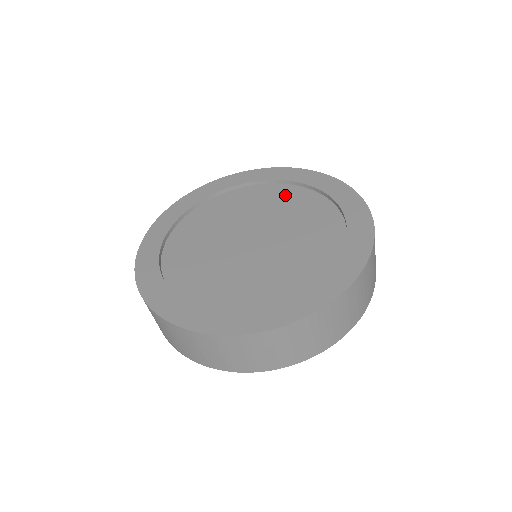
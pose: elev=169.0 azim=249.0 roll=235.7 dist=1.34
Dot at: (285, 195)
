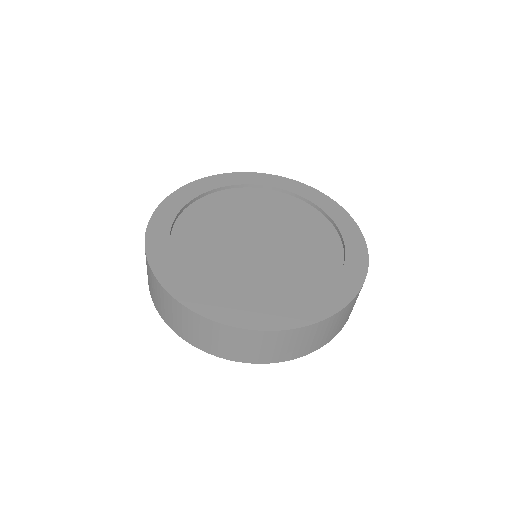
Dot at: (325, 241)
